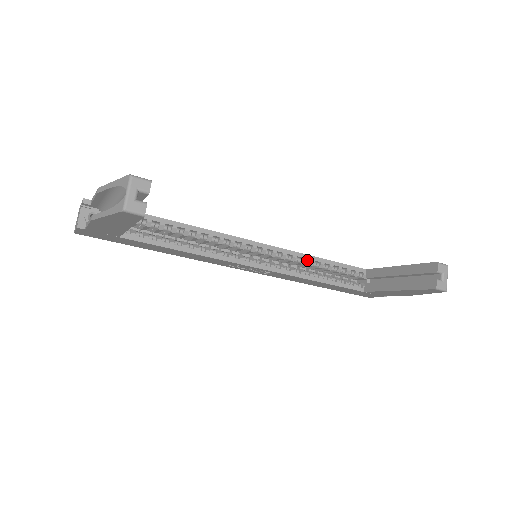
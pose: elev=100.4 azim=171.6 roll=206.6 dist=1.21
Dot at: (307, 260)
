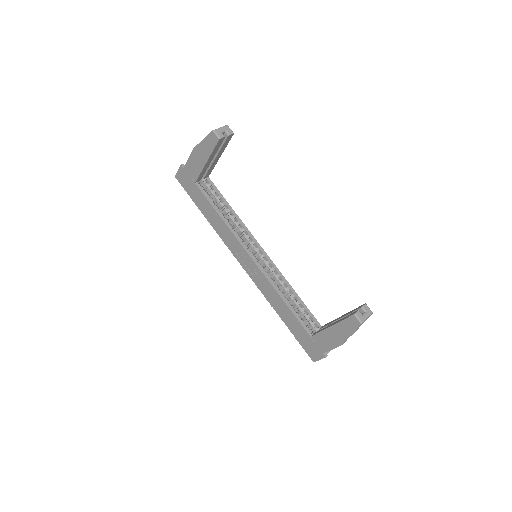
Dot at: (285, 286)
